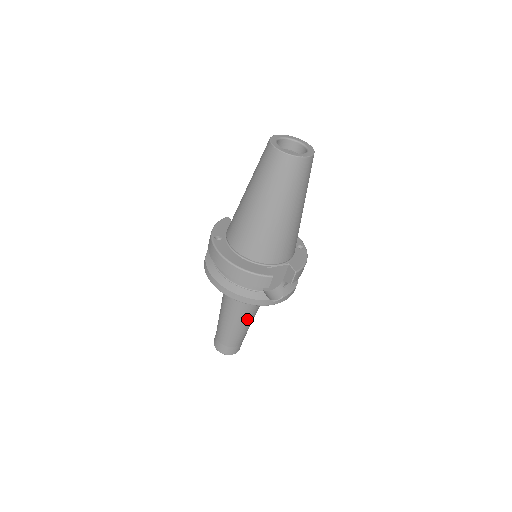
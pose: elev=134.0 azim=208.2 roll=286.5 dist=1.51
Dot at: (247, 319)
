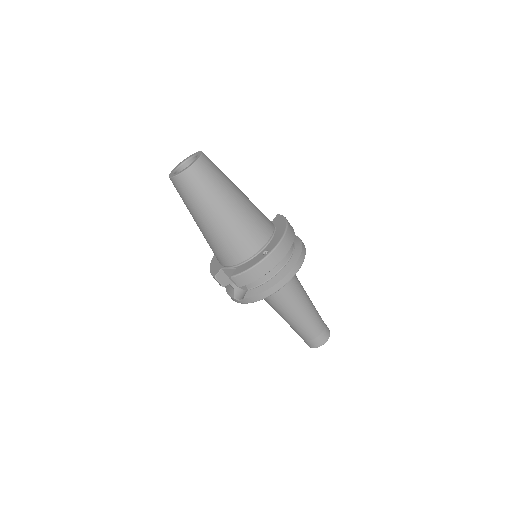
Dot at: (282, 314)
